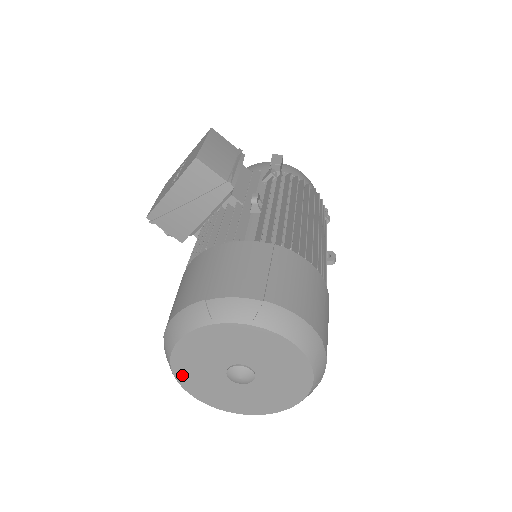
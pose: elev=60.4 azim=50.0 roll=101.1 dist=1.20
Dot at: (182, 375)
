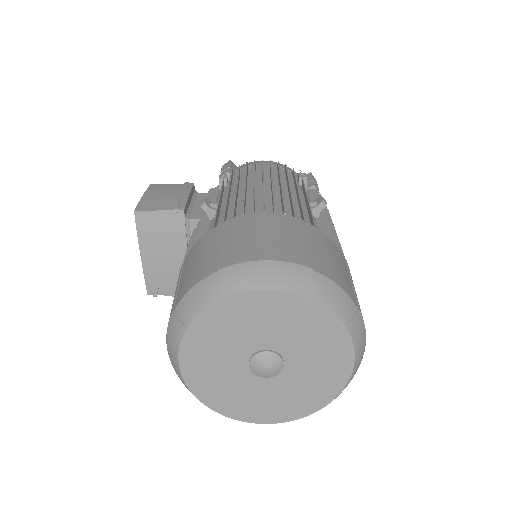
Dot at: (222, 406)
